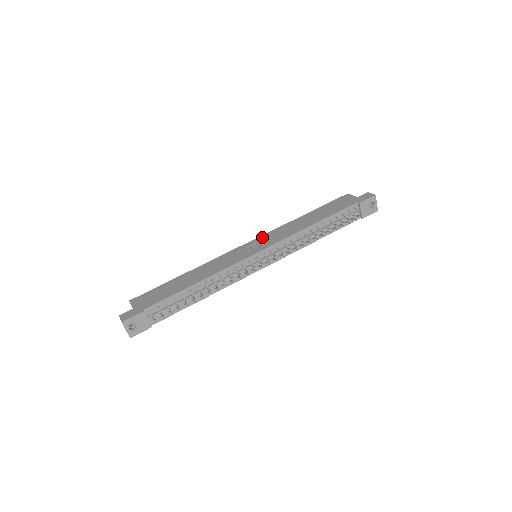
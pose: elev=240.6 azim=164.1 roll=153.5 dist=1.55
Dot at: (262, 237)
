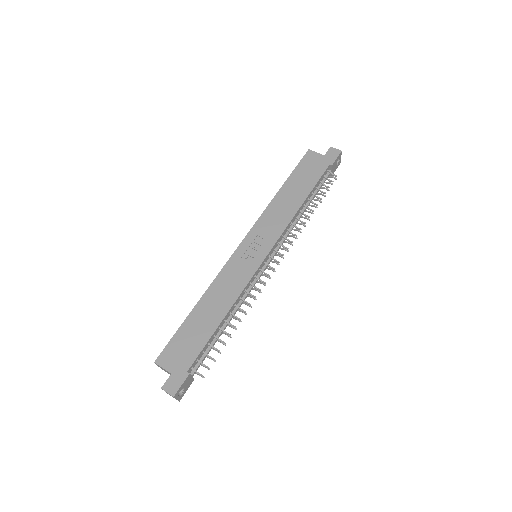
Dot at: (254, 232)
